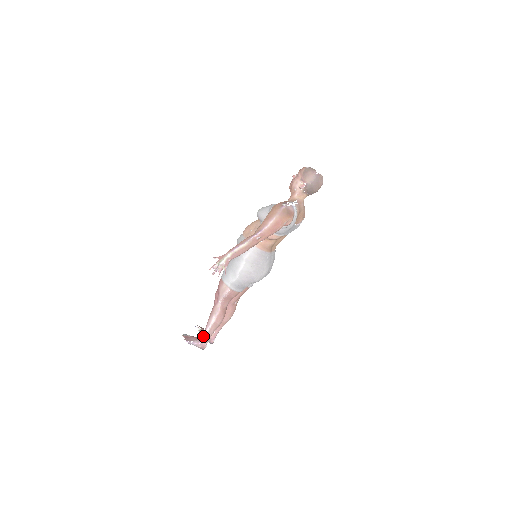
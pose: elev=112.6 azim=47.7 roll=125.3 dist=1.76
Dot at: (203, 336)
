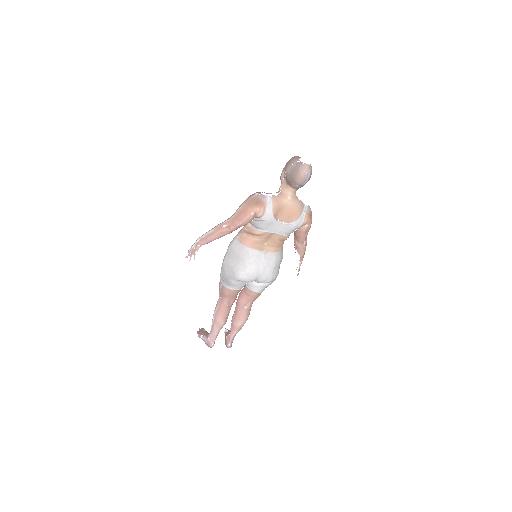
Dot at: (210, 332)
